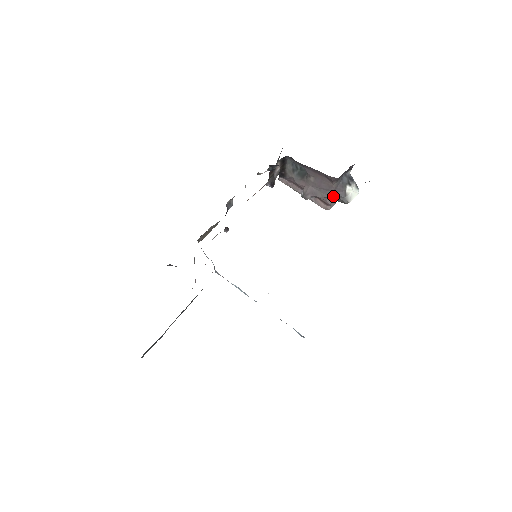
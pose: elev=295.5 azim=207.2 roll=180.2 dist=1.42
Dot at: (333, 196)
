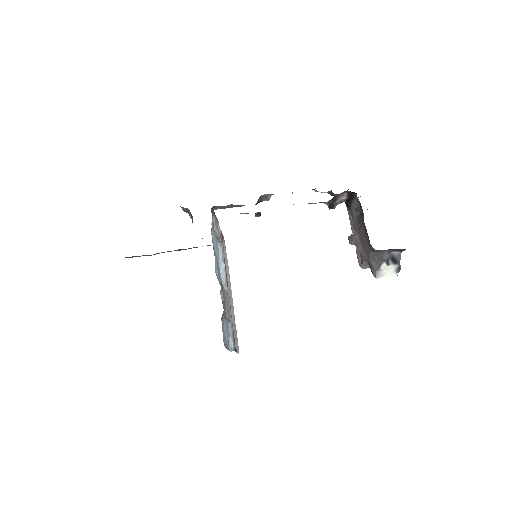
Dot at: (367, 260)
